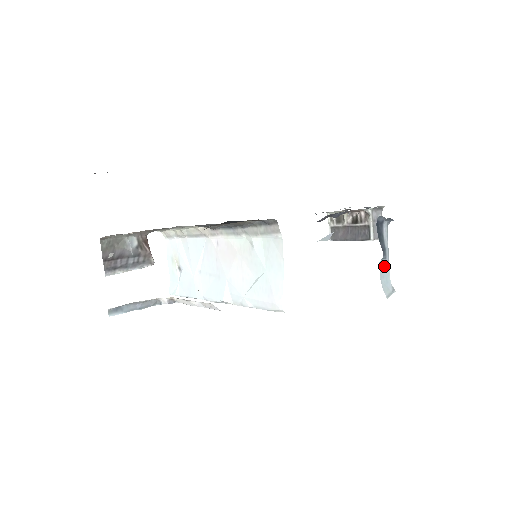
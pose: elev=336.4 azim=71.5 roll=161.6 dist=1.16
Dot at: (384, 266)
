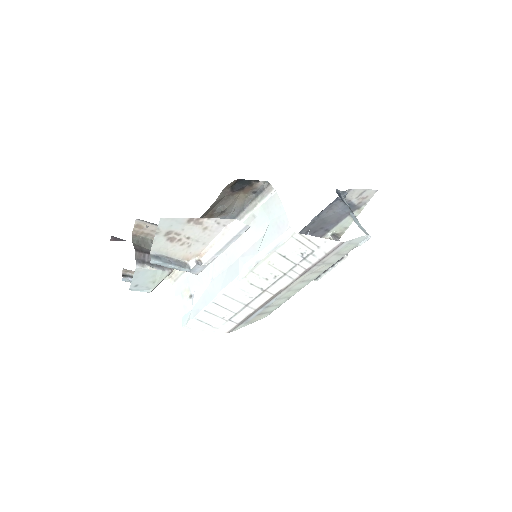
Dot at: (354, 218)
